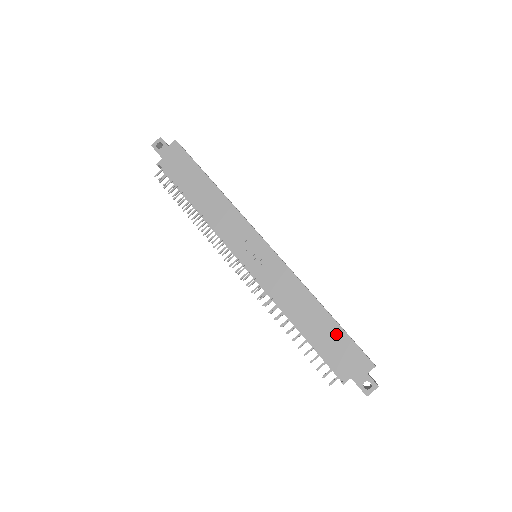
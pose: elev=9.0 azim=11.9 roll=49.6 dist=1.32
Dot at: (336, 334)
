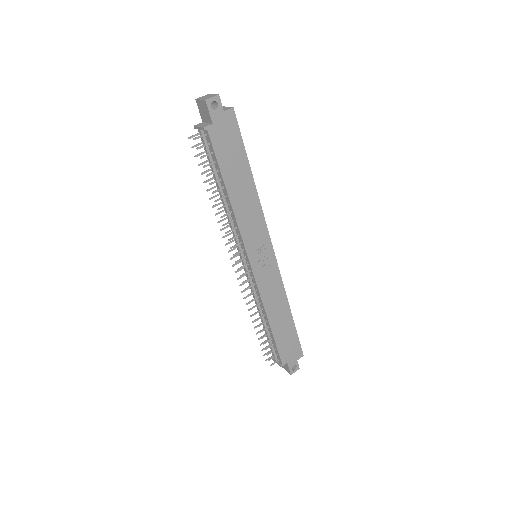
Dot at: (291, 333)
